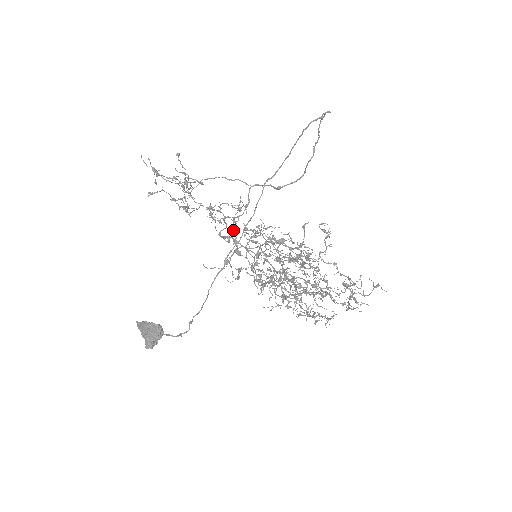
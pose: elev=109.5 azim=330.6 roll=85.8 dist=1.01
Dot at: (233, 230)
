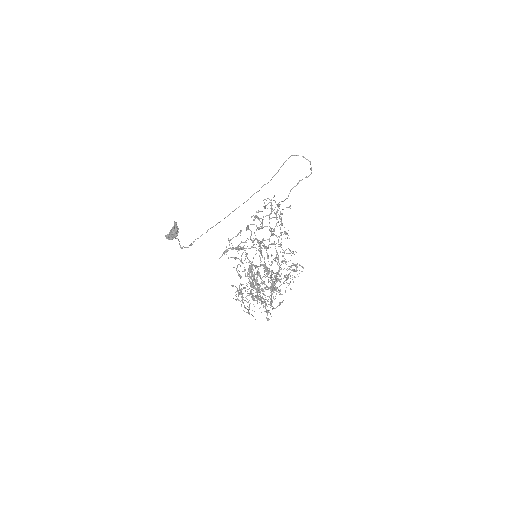
Dot at: occluded
